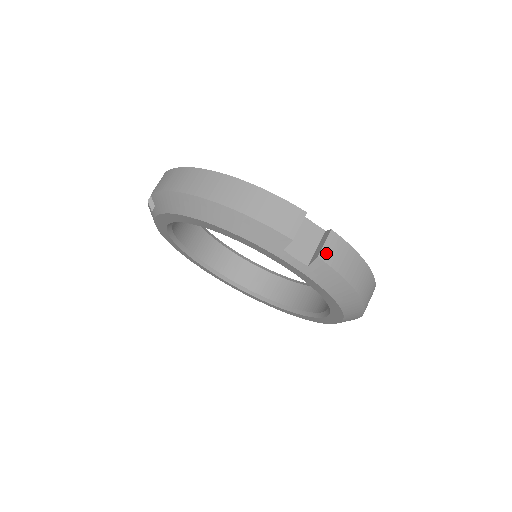
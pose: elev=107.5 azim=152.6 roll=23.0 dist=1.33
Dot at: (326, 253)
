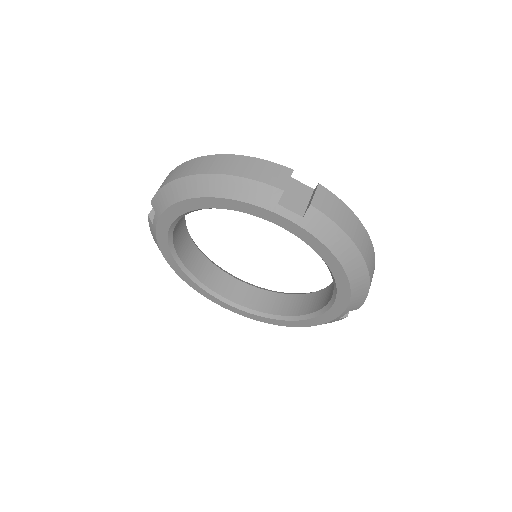
Dot at: (318, 202)
